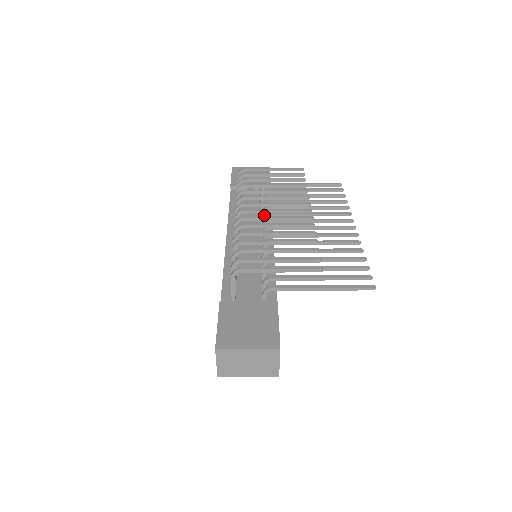
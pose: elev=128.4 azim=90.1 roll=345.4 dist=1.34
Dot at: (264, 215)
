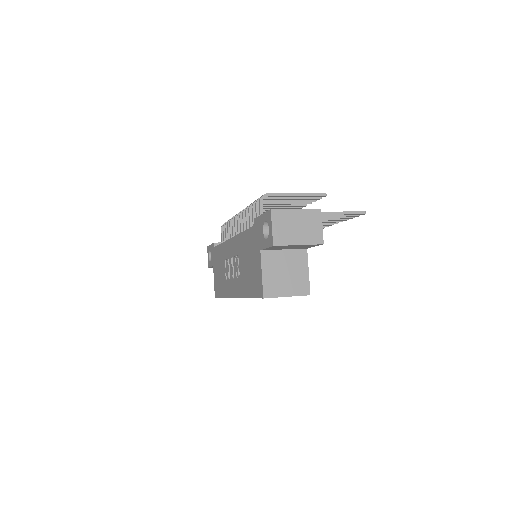
Dot at: occluded
